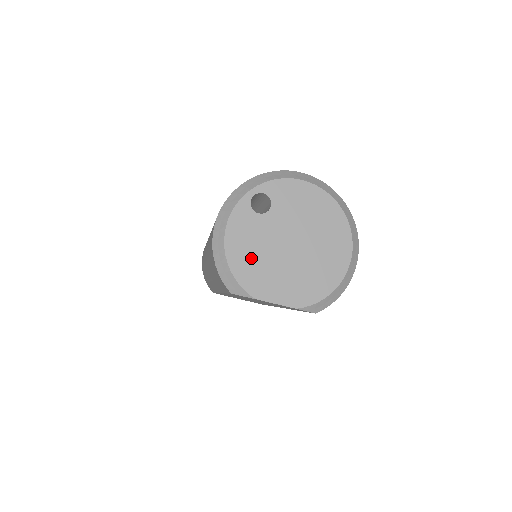
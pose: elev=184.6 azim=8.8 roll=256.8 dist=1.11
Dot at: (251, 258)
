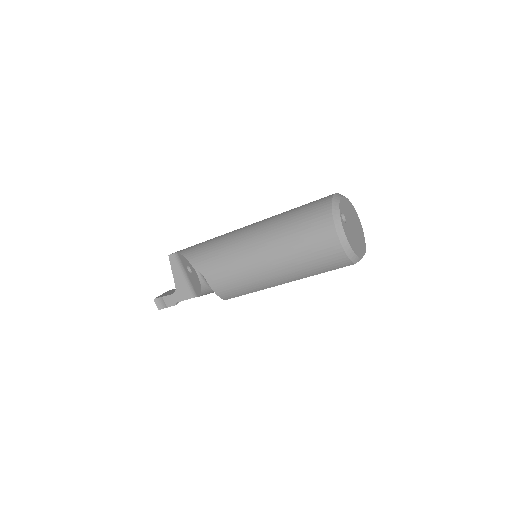
Dot at: (354, 243)
